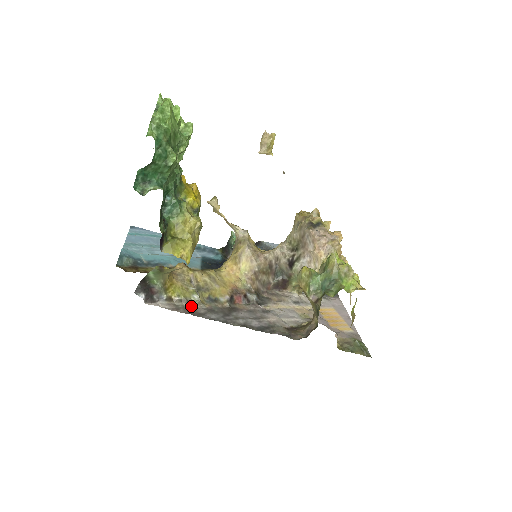
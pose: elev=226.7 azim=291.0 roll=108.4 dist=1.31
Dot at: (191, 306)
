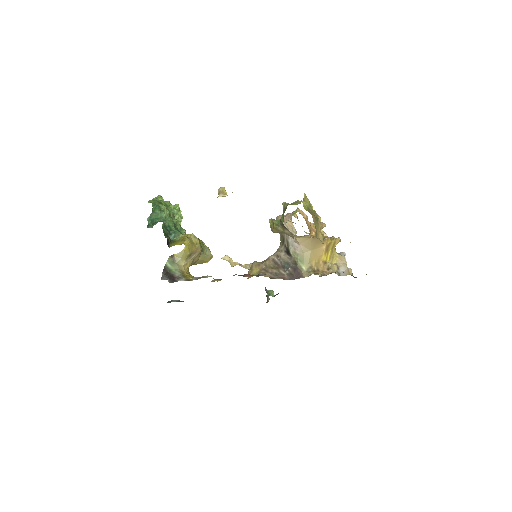
Dot at: occluded
